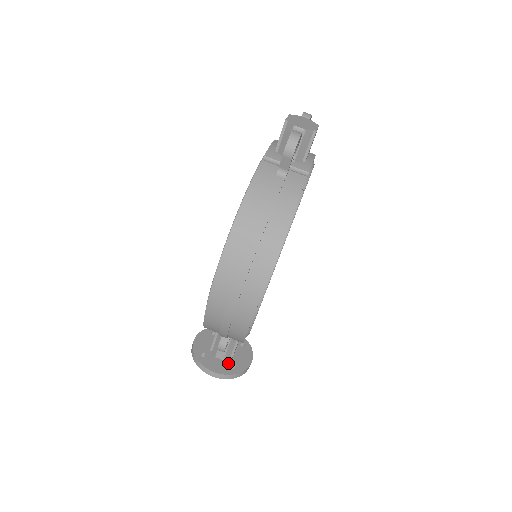
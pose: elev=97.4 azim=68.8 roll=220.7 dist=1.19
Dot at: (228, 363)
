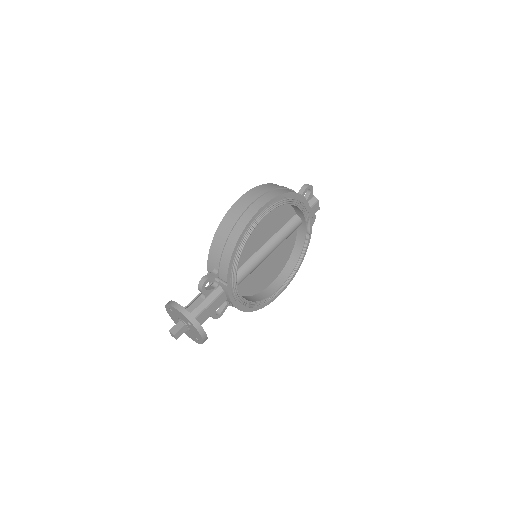
Dot at: occluded
